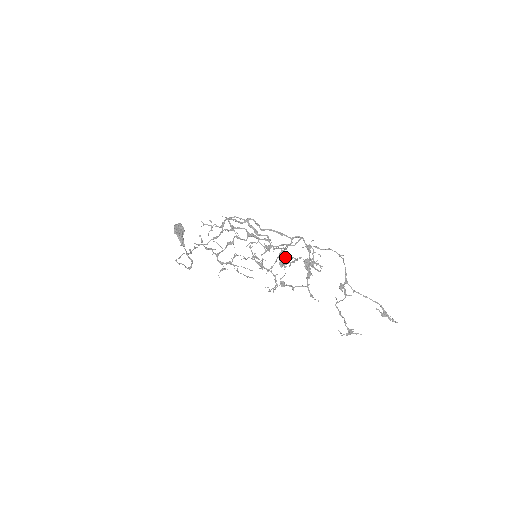
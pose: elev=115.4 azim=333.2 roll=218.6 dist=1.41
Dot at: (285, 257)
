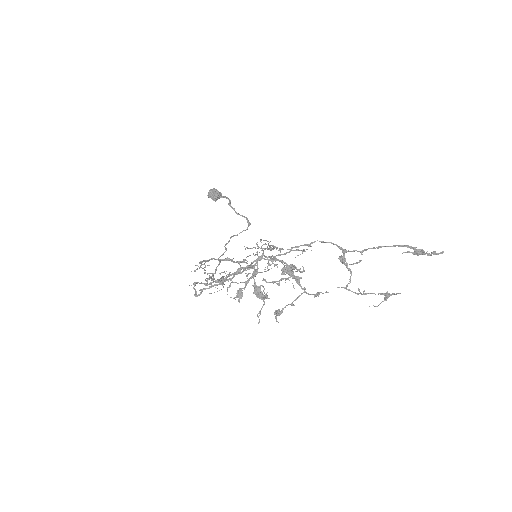
Dot at: (259, 291)
